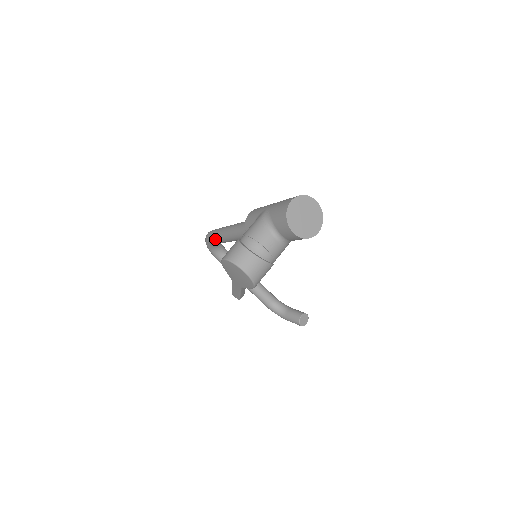
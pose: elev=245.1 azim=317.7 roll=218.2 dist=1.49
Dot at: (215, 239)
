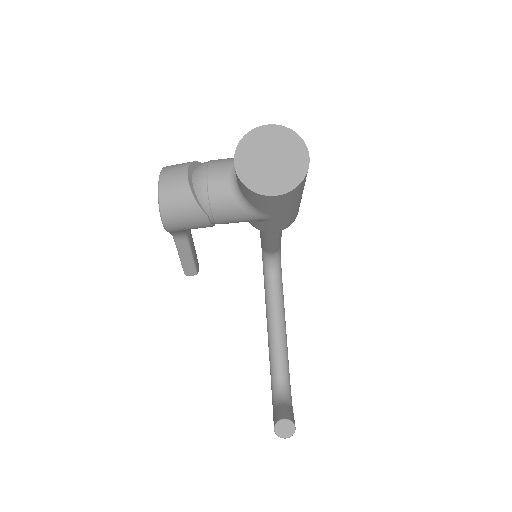
Dot at: occluded
